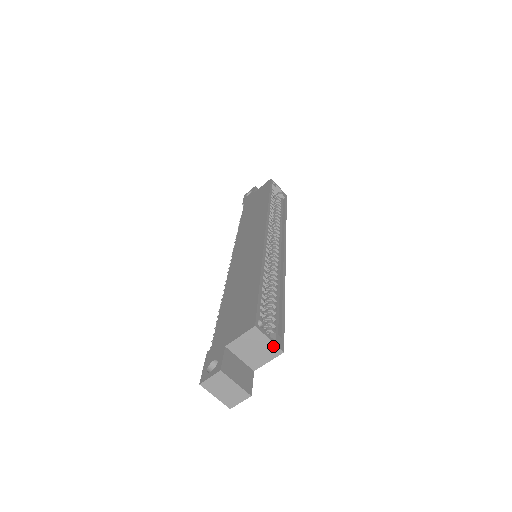
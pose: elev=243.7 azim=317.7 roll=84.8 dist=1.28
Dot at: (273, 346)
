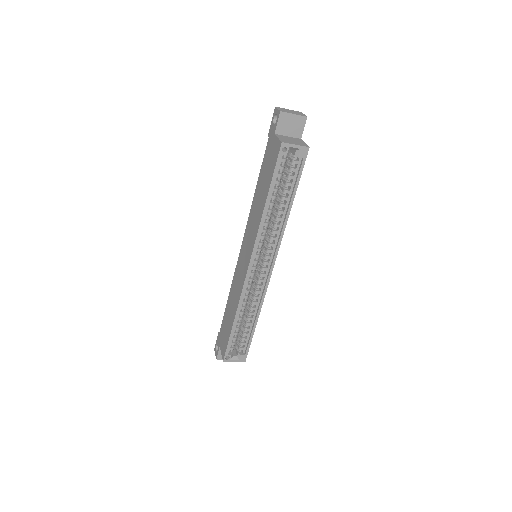
Dot at: (238, 361)
